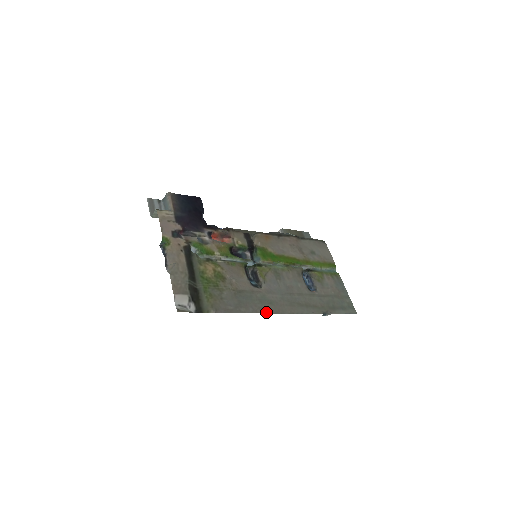
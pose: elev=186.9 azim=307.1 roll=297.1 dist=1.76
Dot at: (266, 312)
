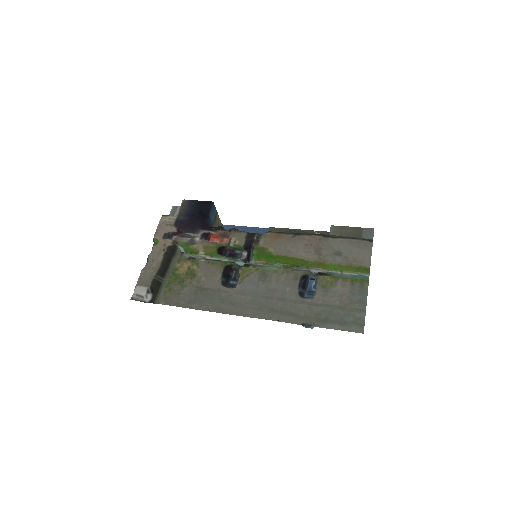
Dot at: (221, 312)
